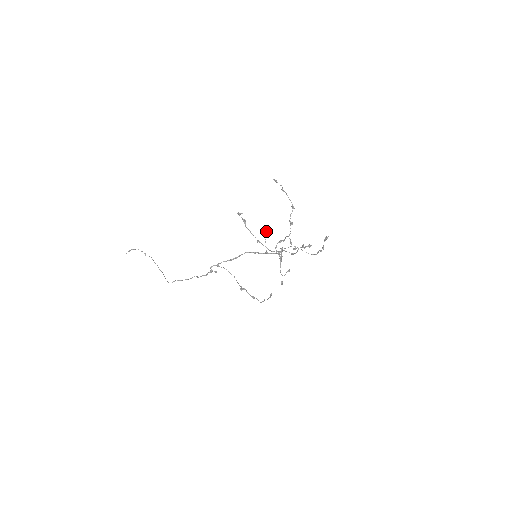
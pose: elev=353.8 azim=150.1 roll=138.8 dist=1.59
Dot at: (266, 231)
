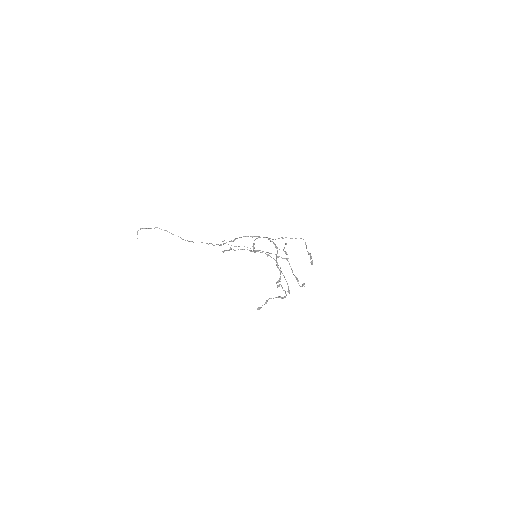
Dot at: occluded
